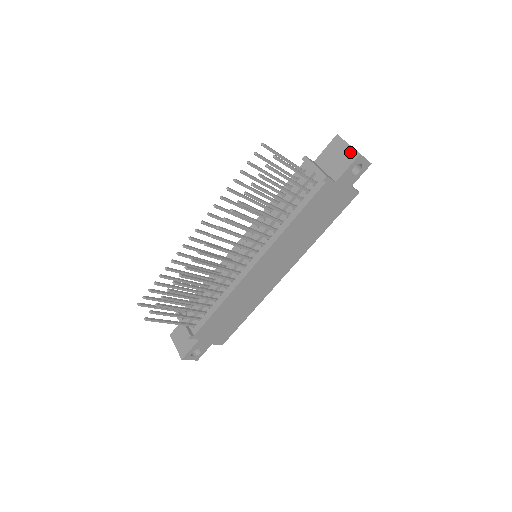
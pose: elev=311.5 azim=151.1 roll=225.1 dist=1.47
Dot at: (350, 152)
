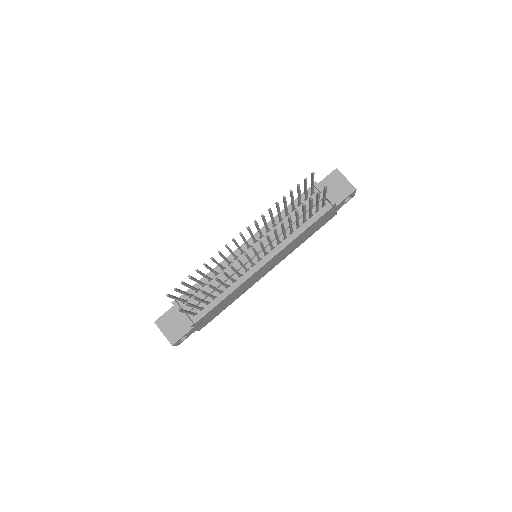
Dot at: (348, 186)
